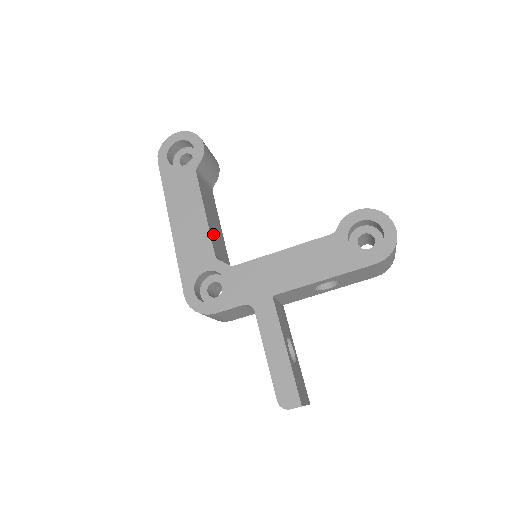
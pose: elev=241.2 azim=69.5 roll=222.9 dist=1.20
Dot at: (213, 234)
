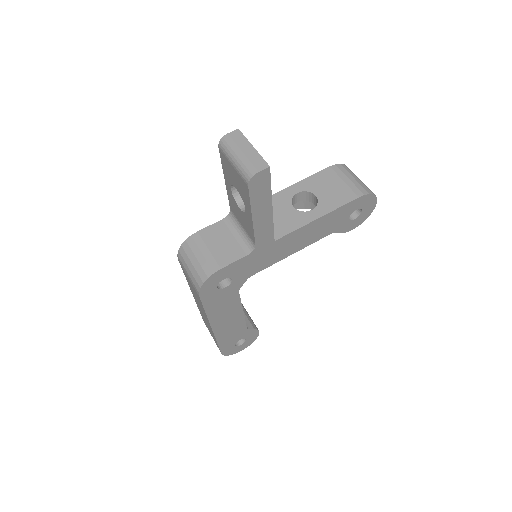
Dot at: occluded
